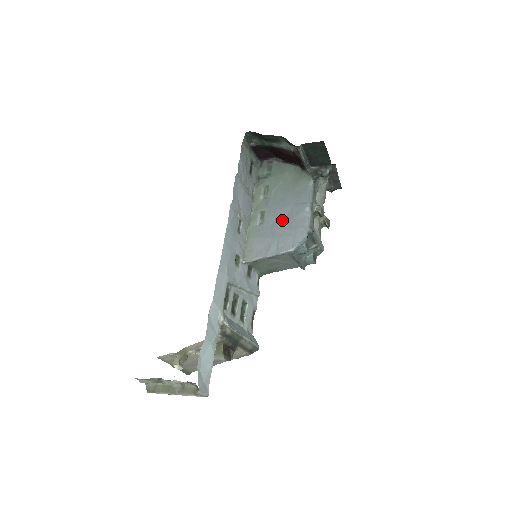
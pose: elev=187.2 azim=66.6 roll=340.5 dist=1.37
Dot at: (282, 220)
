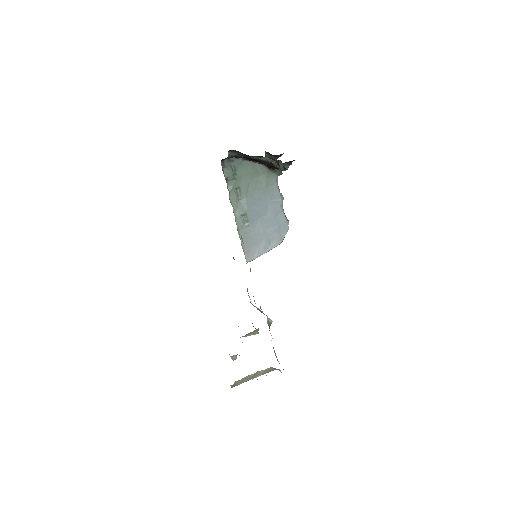
Dot at: (265, 219)
